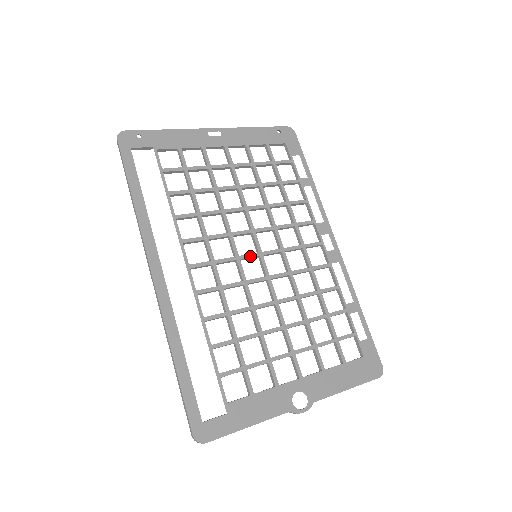
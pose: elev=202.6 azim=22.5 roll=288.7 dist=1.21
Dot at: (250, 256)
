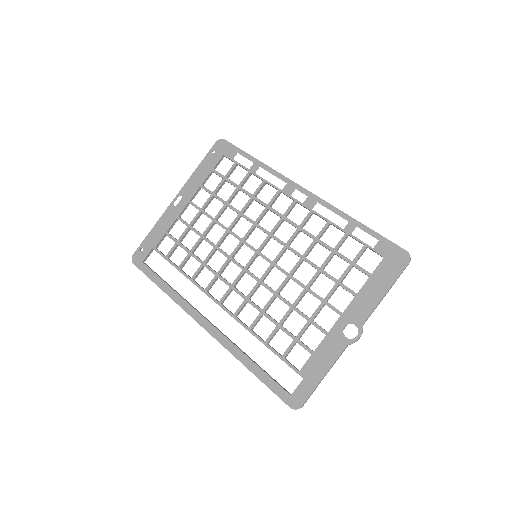
Dot at: (251, 260)
